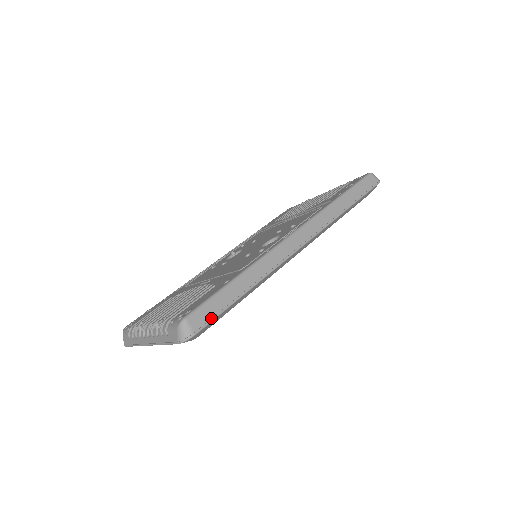
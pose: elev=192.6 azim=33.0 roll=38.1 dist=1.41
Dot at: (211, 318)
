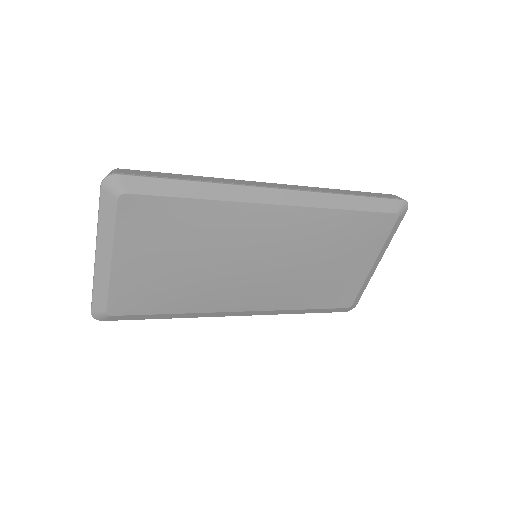
Dot at: (142, 176)
